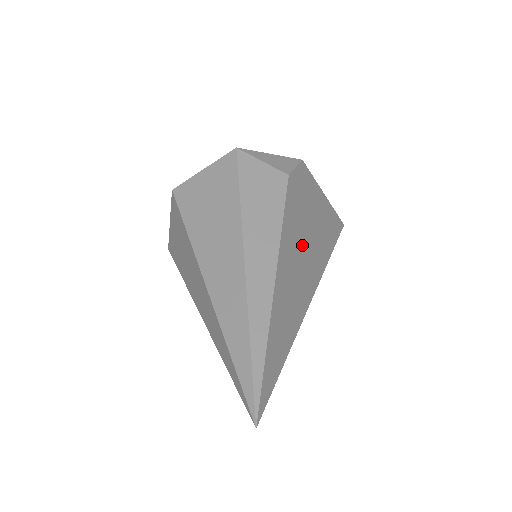
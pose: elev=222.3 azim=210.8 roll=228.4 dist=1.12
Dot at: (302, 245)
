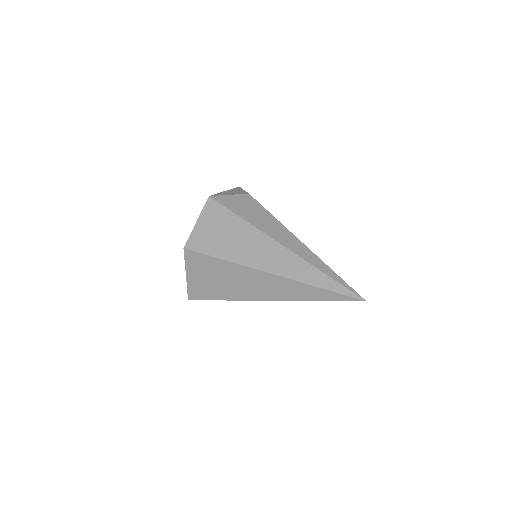
Dot at: occluded
